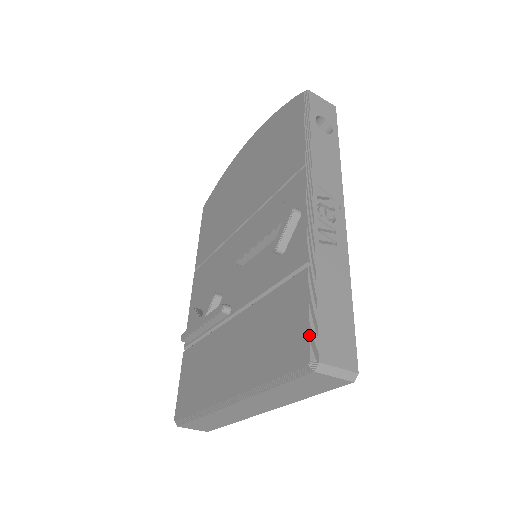
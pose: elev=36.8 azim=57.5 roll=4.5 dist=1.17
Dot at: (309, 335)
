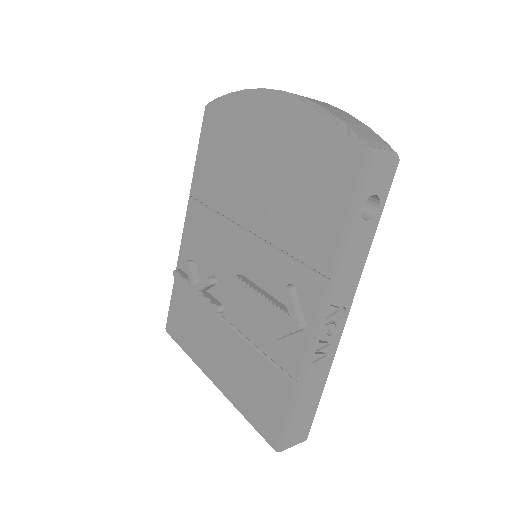
Dot at: (280, 434)
